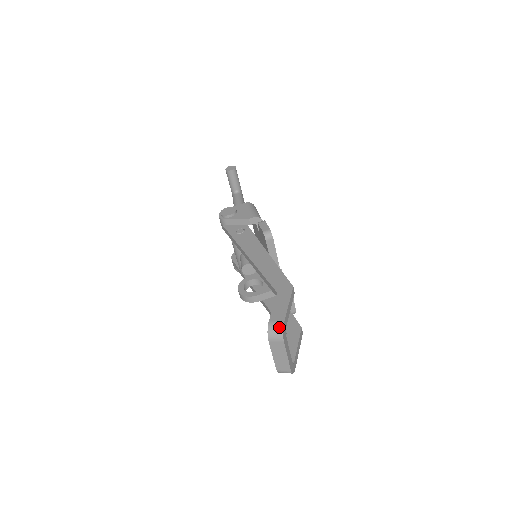
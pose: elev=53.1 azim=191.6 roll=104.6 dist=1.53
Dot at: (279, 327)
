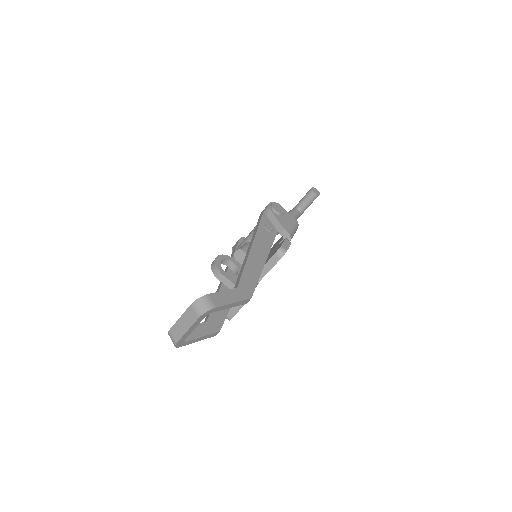
Dot at: (209, 306)
